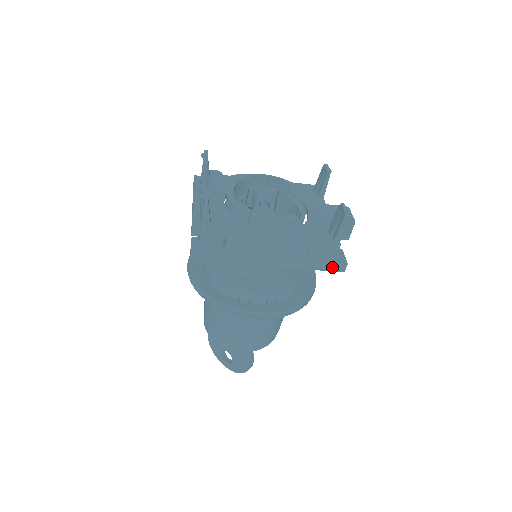
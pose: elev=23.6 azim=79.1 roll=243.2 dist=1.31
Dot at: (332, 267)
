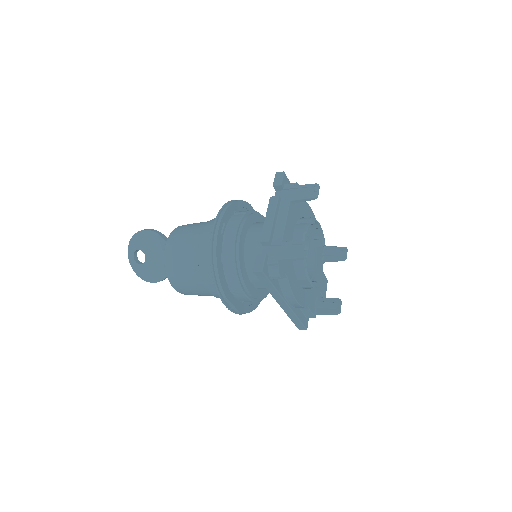
Dot at: (299, 325)
